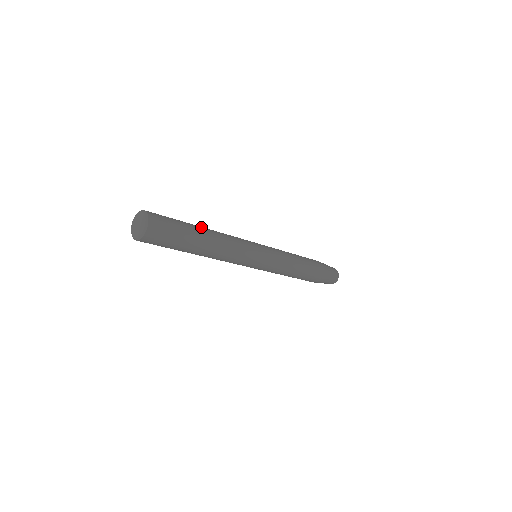
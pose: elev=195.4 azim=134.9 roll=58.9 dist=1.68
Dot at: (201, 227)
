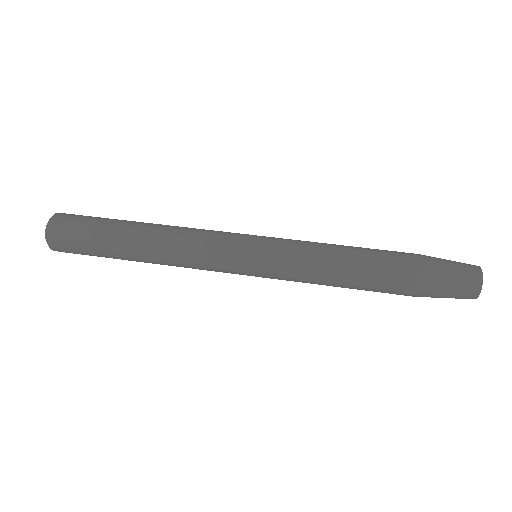
Dot at: (131, 255)
